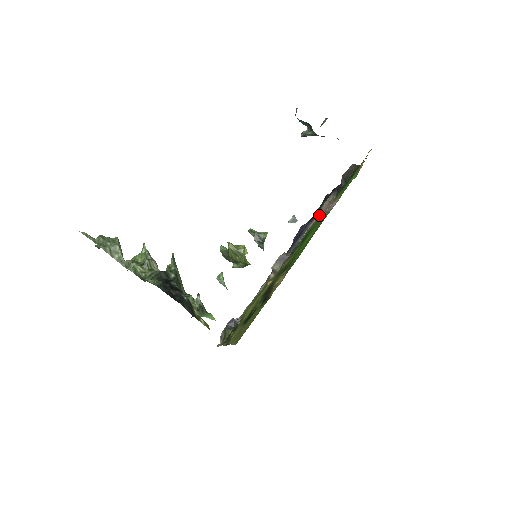
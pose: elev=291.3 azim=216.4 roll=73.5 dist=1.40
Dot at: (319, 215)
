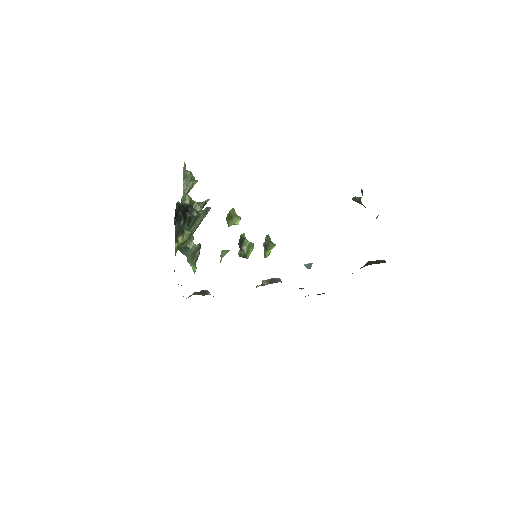
Dot at: occluded
